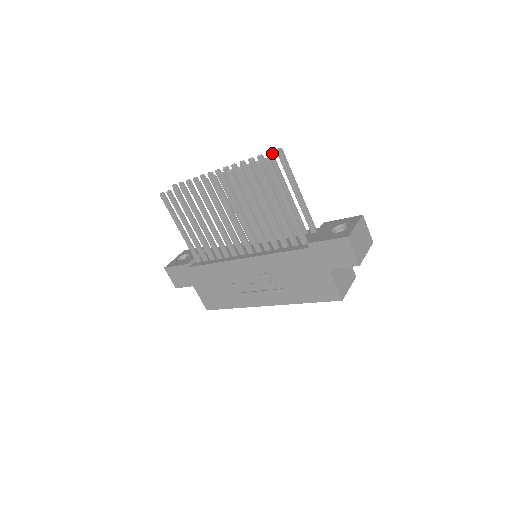
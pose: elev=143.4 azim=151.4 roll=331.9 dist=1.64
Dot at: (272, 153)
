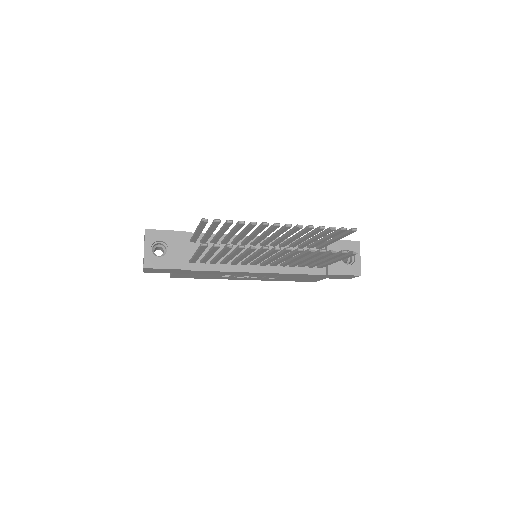
Dot at: (346, 229)
